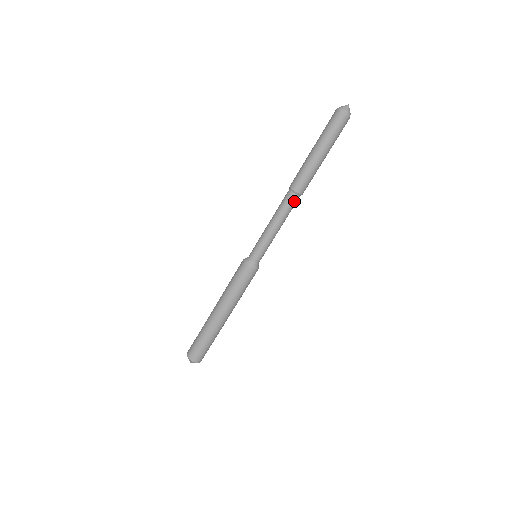
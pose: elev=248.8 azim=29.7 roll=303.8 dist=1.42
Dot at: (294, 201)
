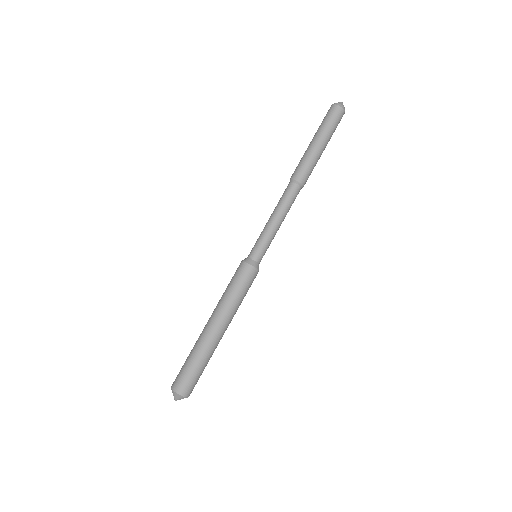
Dot at: (290, 189)
